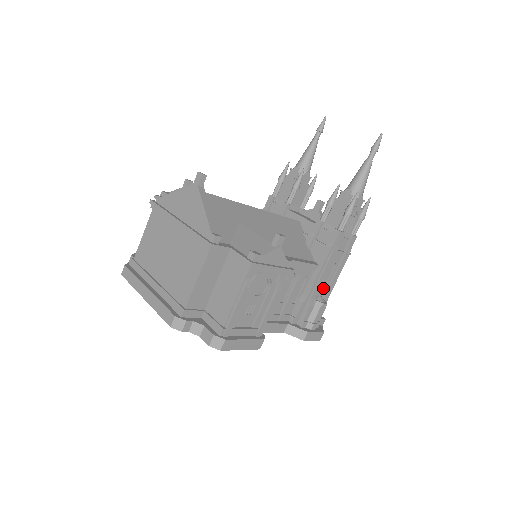
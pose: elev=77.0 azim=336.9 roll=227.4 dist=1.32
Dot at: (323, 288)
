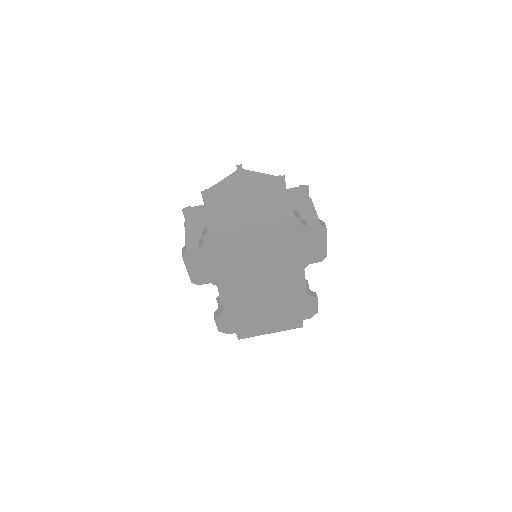
Dot at: occluded
